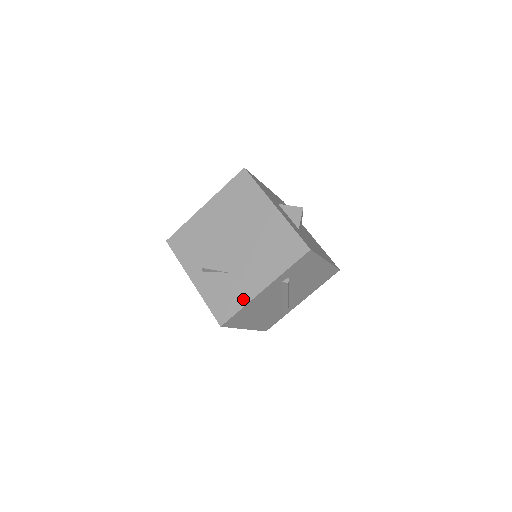
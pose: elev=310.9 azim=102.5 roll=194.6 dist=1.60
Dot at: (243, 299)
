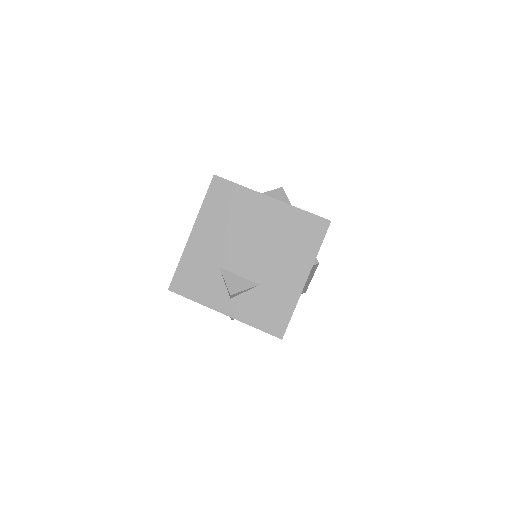
Dot at: (290, 302)
